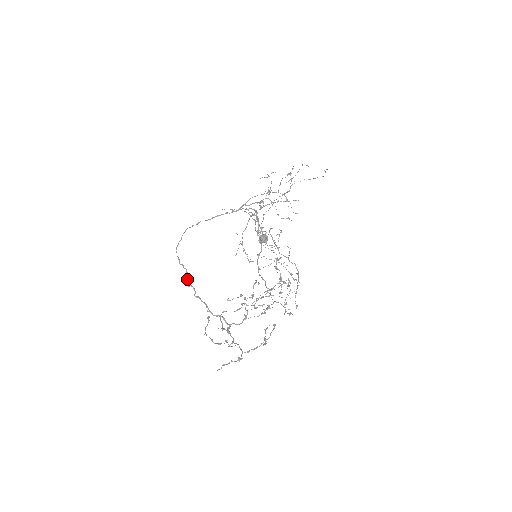
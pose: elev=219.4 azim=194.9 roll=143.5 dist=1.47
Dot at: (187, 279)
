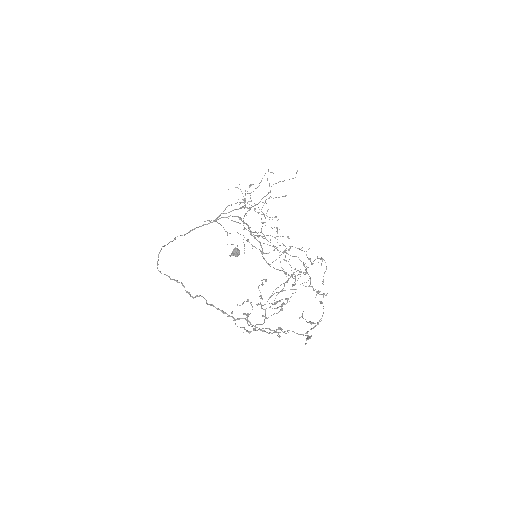
Dot at: (188, 292)
